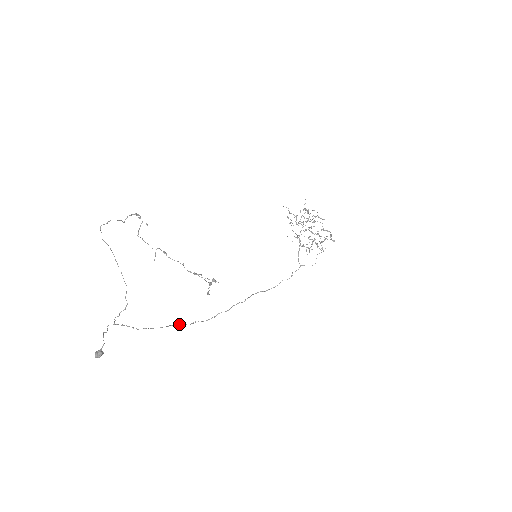
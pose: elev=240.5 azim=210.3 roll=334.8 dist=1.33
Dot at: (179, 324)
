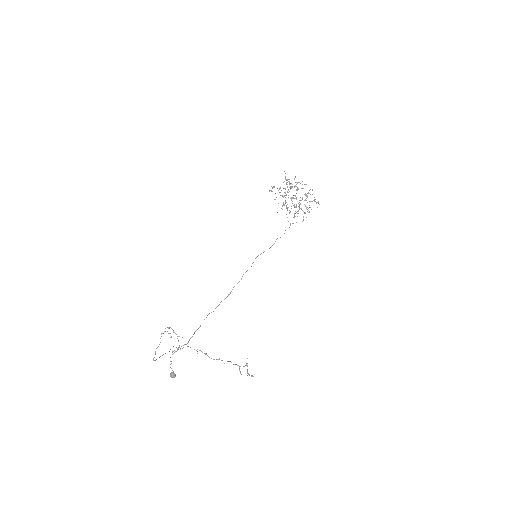
Dot at: occluded
